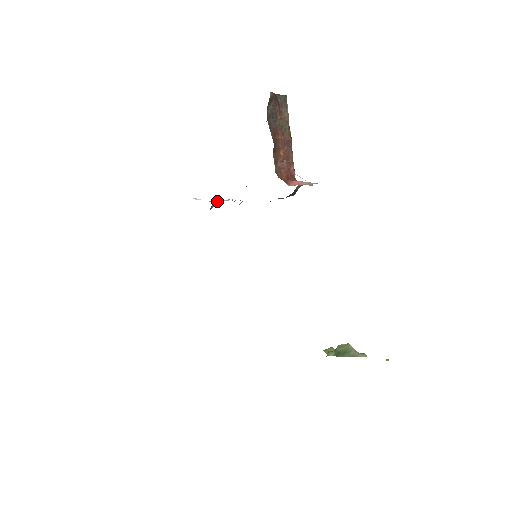
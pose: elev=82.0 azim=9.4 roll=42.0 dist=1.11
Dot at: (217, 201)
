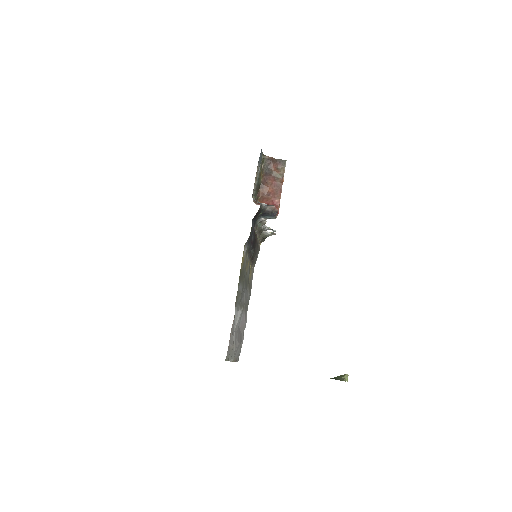
Dot at: occluded
